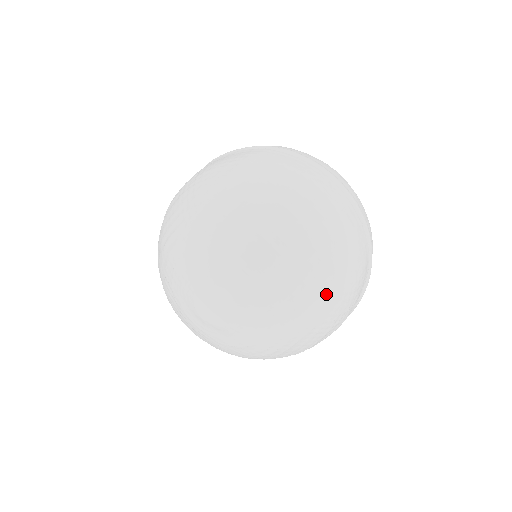
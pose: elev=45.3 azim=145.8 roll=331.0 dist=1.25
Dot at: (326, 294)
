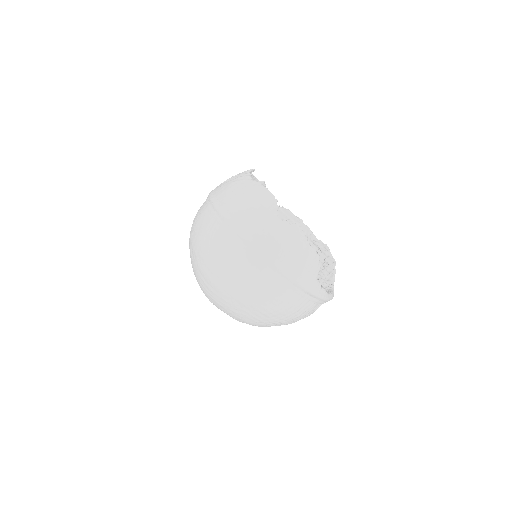
Dot at: (251, 316)
